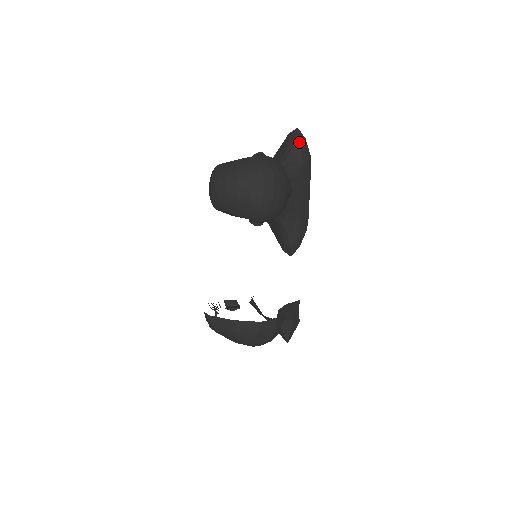
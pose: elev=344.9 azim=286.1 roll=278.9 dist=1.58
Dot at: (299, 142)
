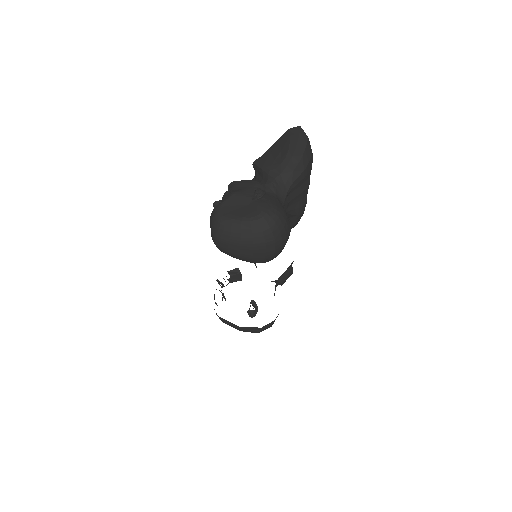
Dot at: (301, 146)
